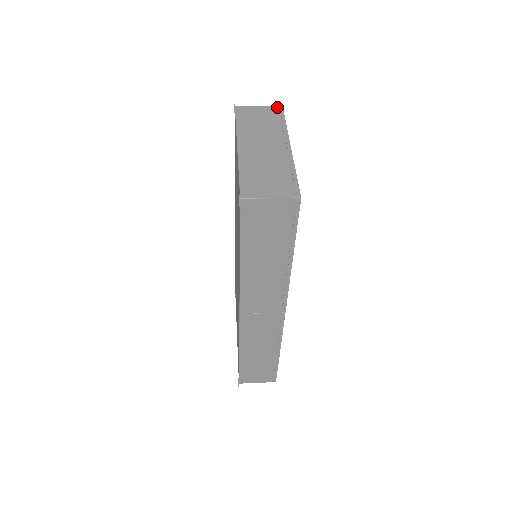
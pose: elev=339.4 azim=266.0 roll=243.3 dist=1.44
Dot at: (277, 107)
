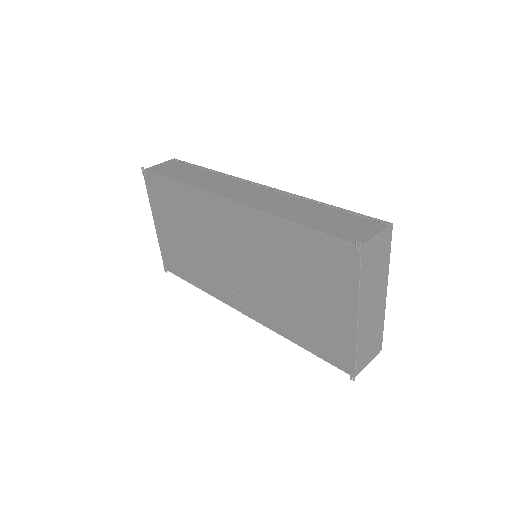
Dot at: (390, 230)
